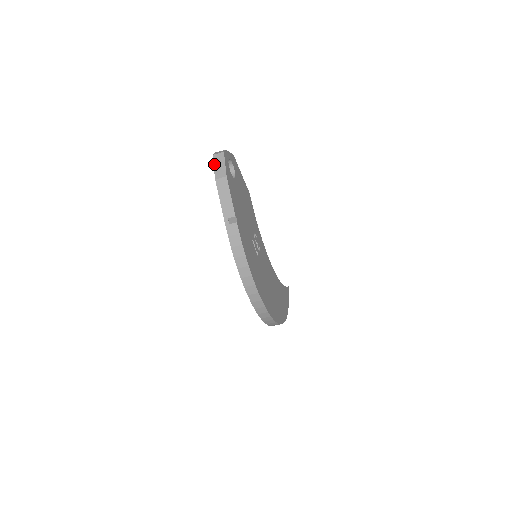
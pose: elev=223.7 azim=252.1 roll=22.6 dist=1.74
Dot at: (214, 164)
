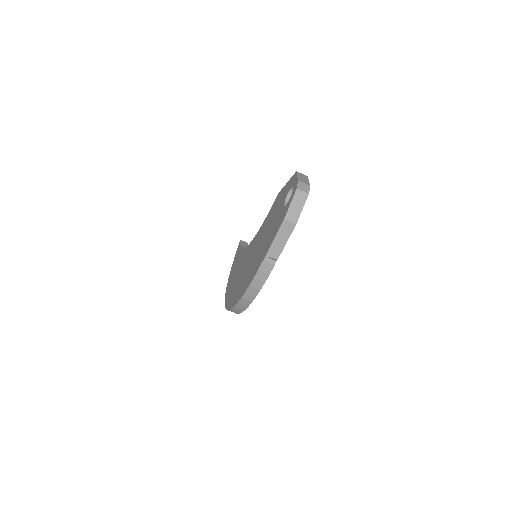
Dot at: (292, 201)
